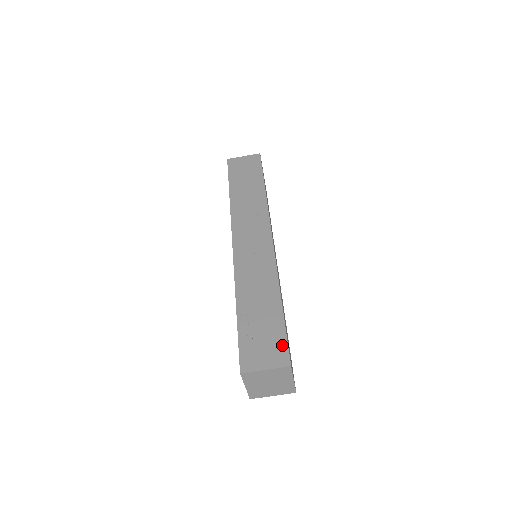
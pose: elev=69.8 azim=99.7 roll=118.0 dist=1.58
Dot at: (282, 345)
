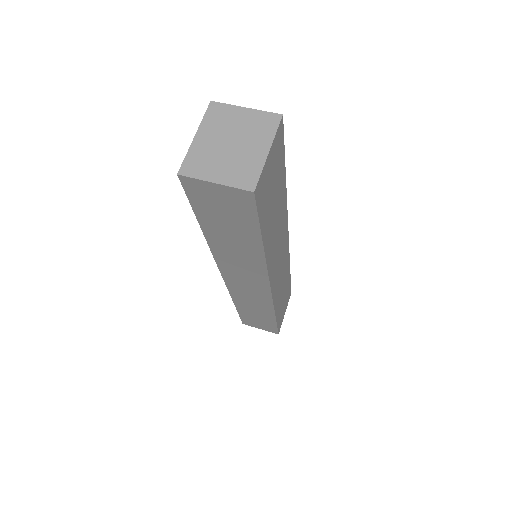
Dot at: occluded
